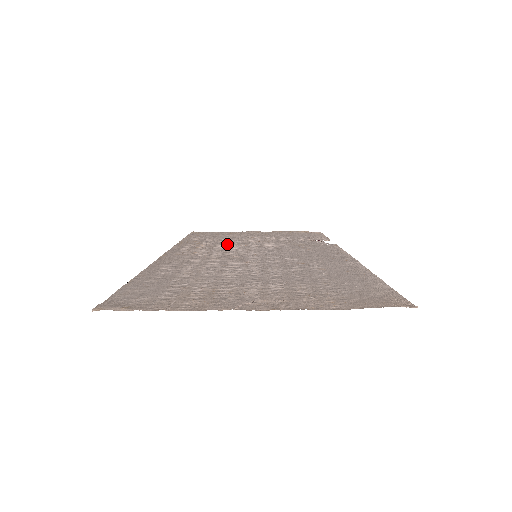
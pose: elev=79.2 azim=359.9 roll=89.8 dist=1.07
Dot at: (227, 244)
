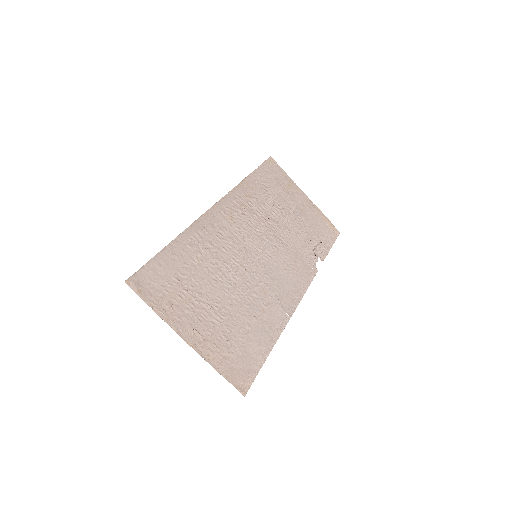
Dot at: (263, 214)
